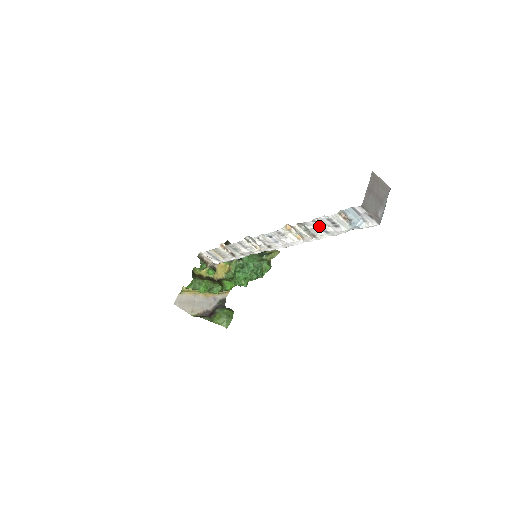
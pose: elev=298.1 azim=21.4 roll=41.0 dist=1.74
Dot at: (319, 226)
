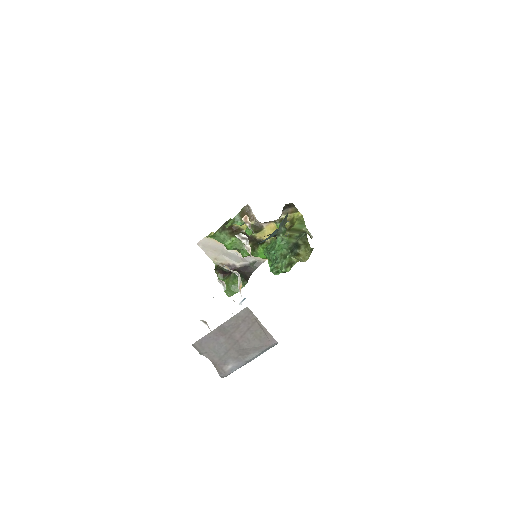
Dot at: occluded
